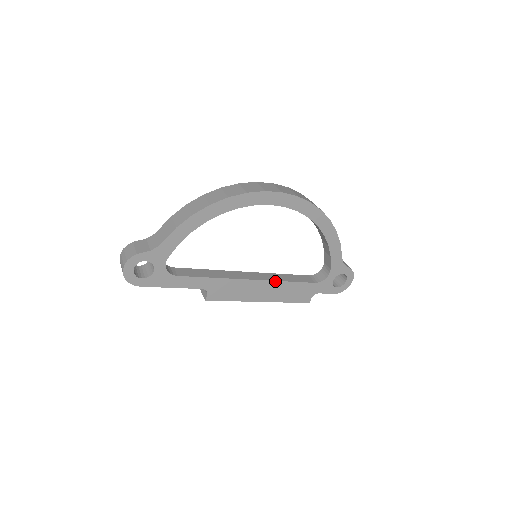
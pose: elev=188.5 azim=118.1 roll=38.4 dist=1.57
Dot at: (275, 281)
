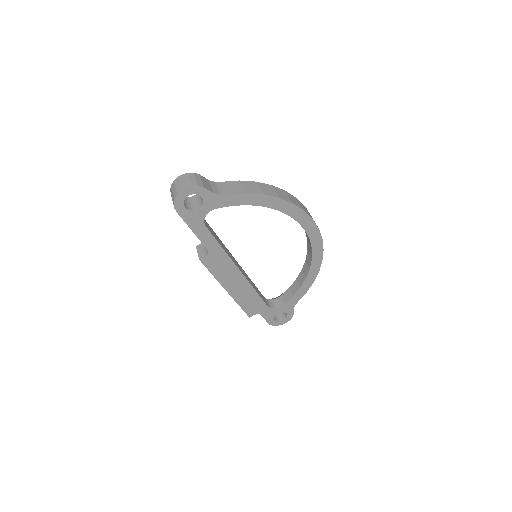
Dot at: (250, 284)
